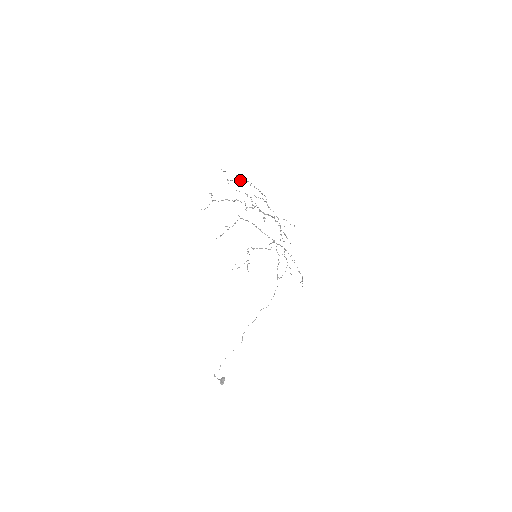
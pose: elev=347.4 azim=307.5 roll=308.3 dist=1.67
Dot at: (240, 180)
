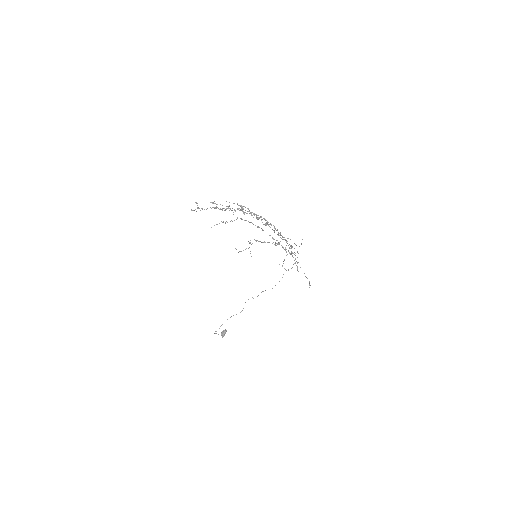
Dot at: (227, 206)
